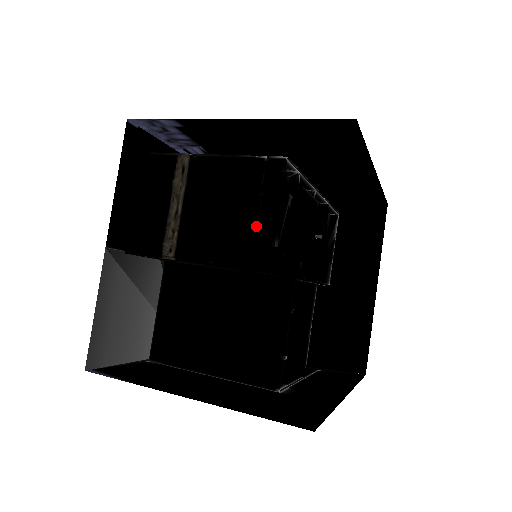
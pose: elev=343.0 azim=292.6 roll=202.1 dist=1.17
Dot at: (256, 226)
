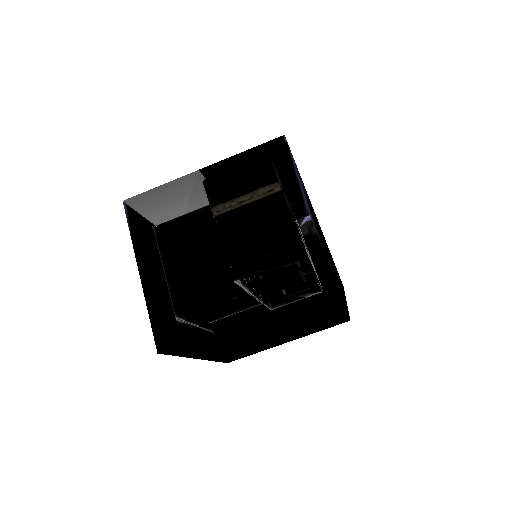
Dot at: (257, 258)
